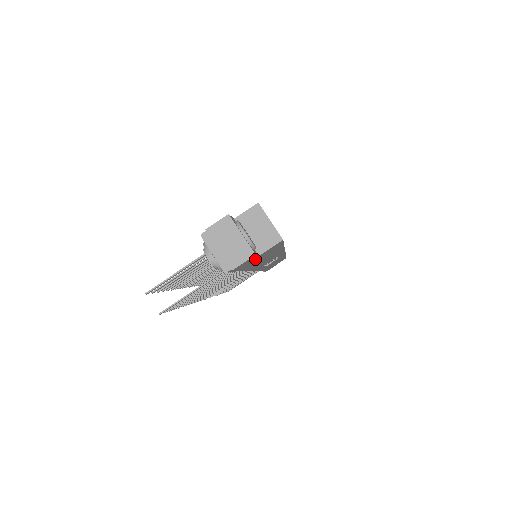
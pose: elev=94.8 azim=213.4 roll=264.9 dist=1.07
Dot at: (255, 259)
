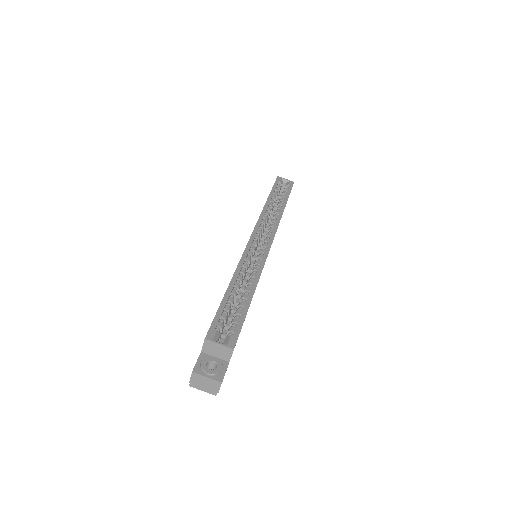
Dot at: occluded
